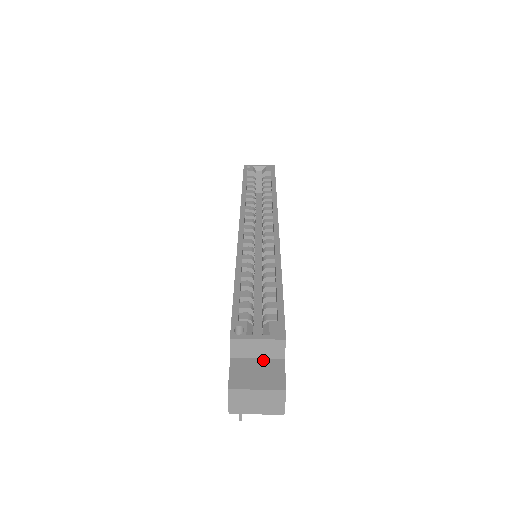
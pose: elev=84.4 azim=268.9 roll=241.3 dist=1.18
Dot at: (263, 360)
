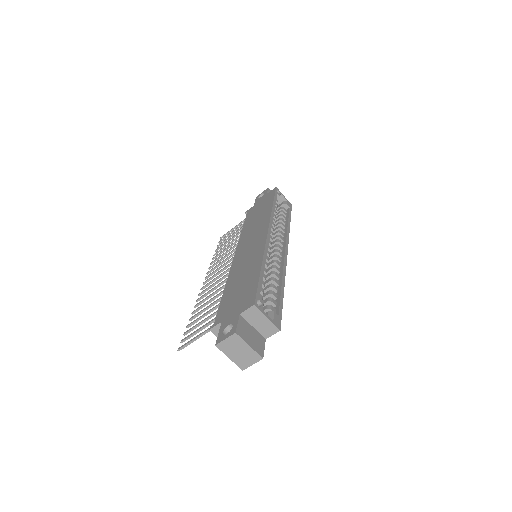
Dot at: (256, 331)
